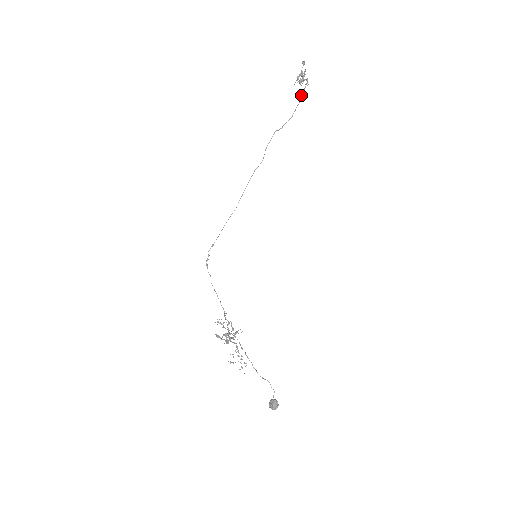
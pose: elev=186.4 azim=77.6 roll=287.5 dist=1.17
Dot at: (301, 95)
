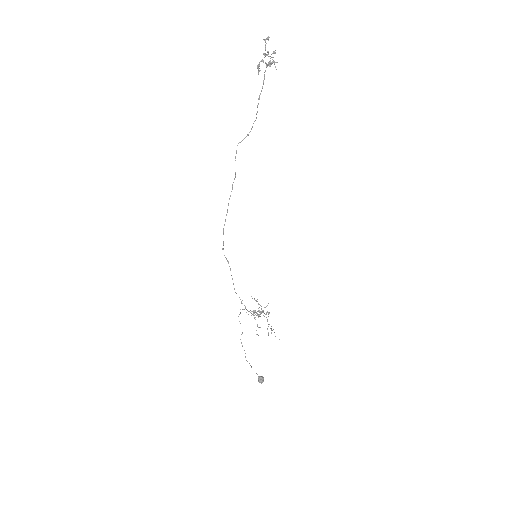
Dot at: (261, 90)
